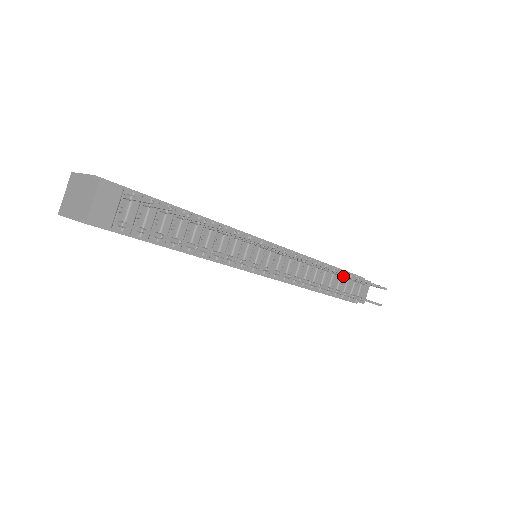
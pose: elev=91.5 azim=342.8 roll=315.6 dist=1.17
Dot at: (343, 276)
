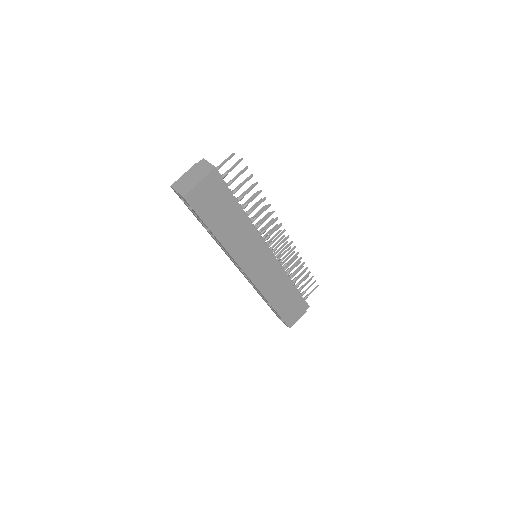
Dot at: (291, 277)
